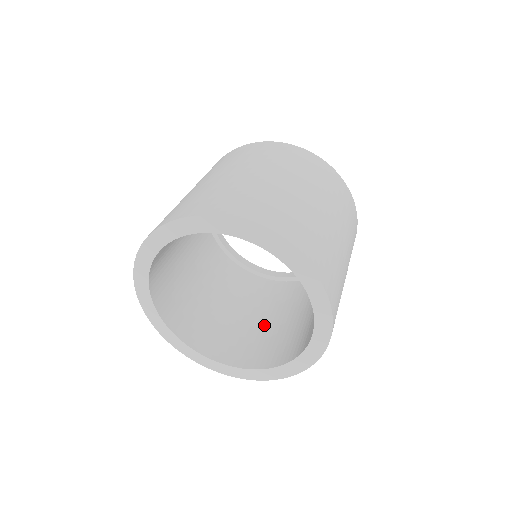
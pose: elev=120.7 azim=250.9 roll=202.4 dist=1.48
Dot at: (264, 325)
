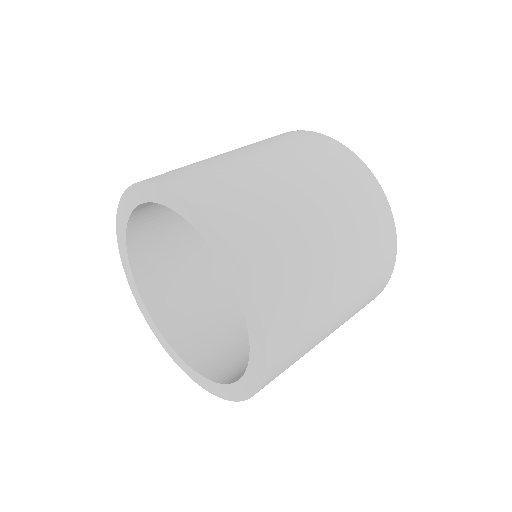
Dot at: occluded
